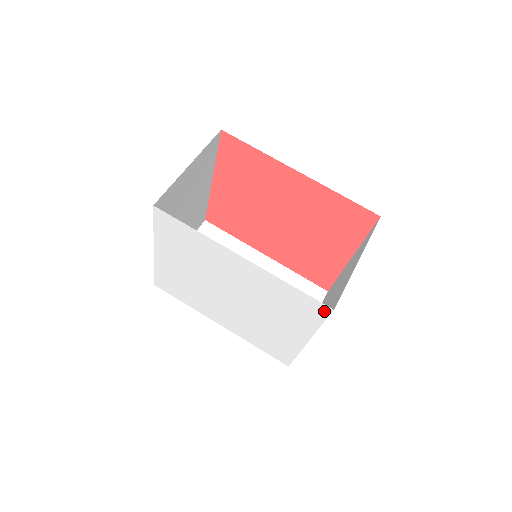
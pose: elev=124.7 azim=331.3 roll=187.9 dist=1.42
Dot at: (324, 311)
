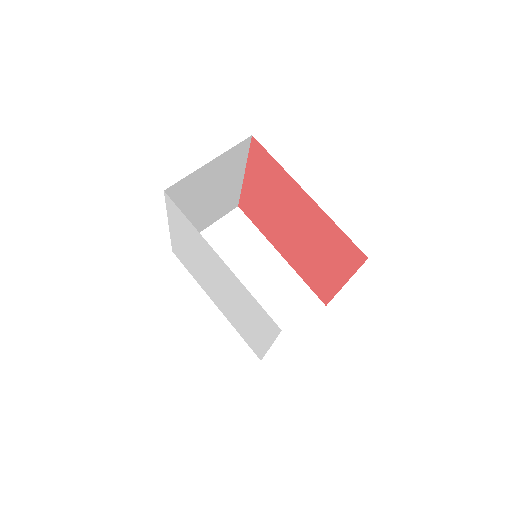
Dot at: (276, 328)
